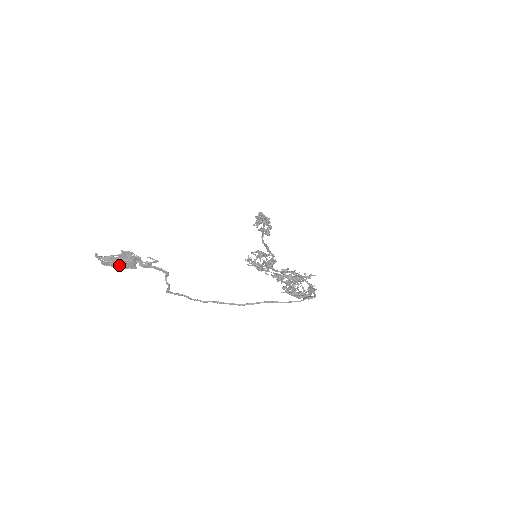
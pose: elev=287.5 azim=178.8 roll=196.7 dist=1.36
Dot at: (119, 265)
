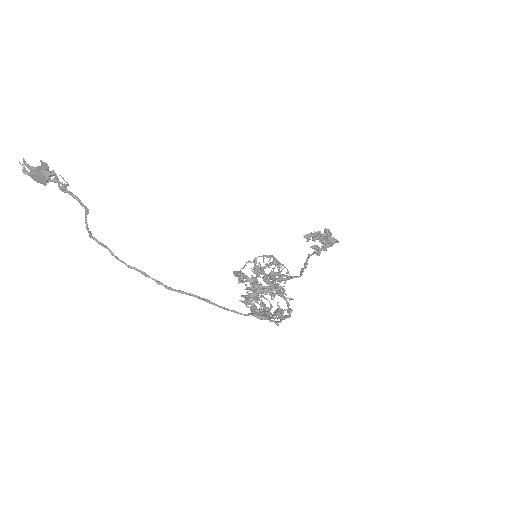
Dot at: (35, 177)
